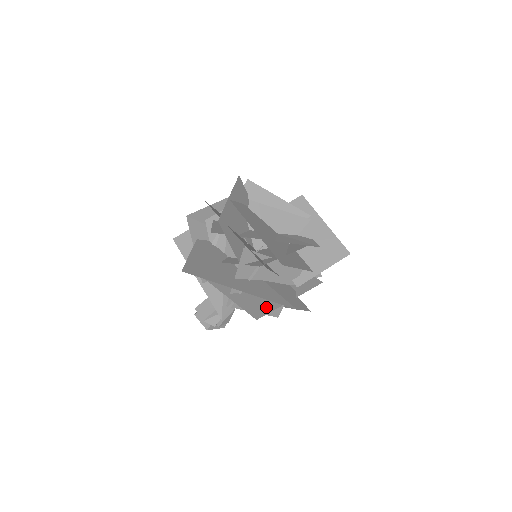
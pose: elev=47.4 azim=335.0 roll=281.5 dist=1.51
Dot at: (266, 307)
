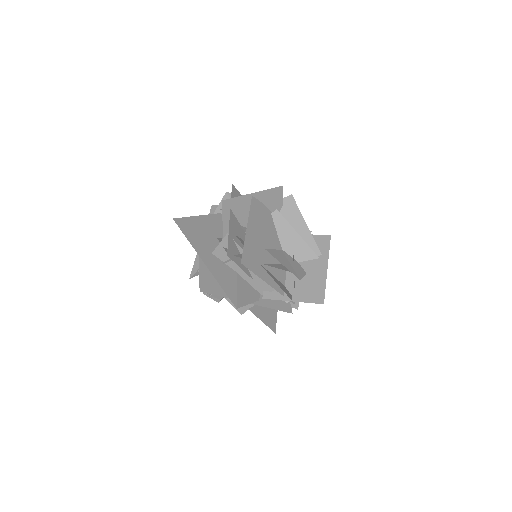
Dot at: (219, 290)
